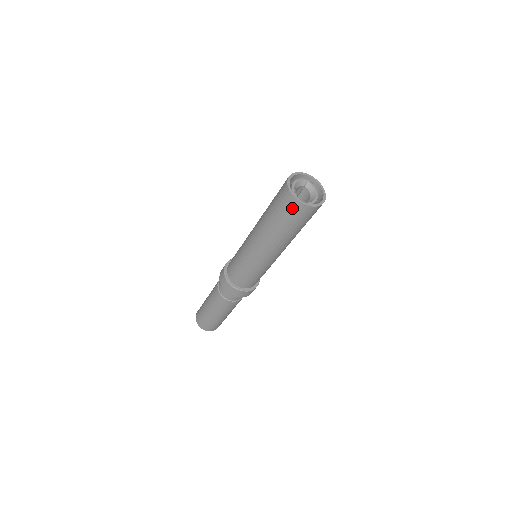
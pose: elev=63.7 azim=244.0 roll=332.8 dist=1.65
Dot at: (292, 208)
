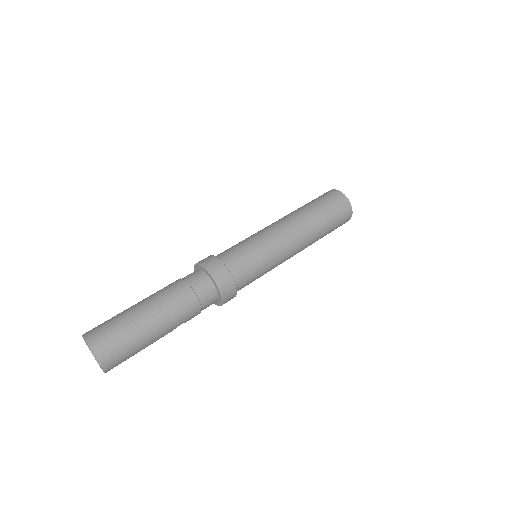
Dot at: (340, 202)
